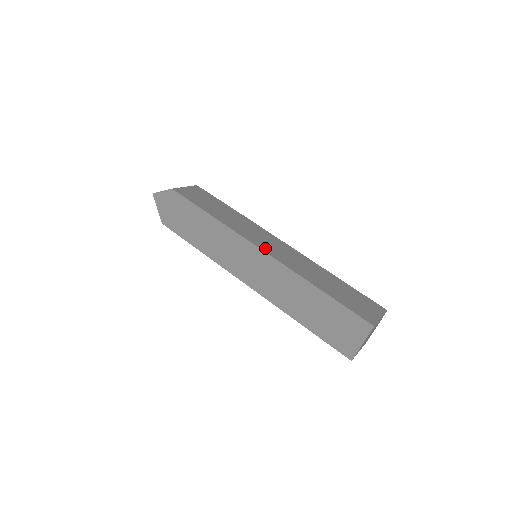
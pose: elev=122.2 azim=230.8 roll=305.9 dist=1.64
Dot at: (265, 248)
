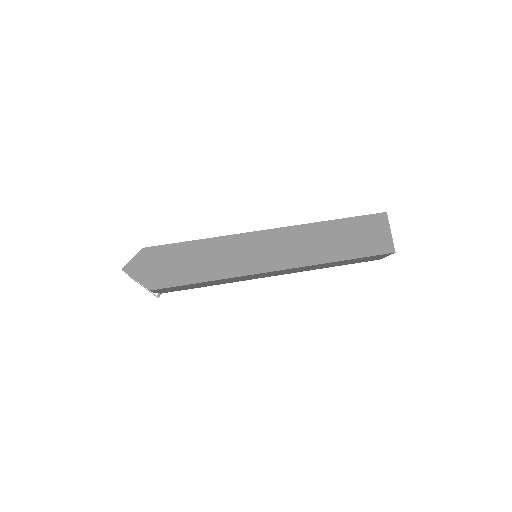
Dot at: occluded
